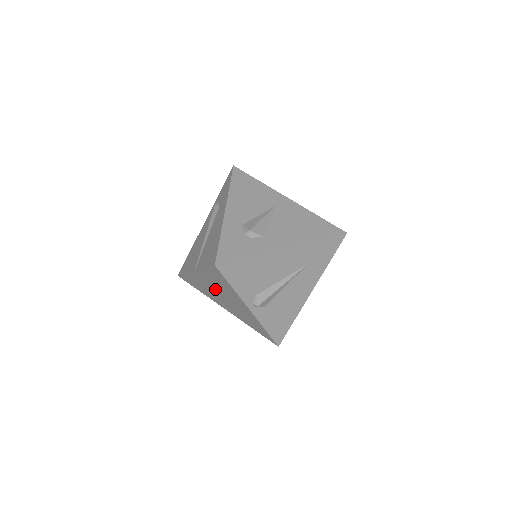
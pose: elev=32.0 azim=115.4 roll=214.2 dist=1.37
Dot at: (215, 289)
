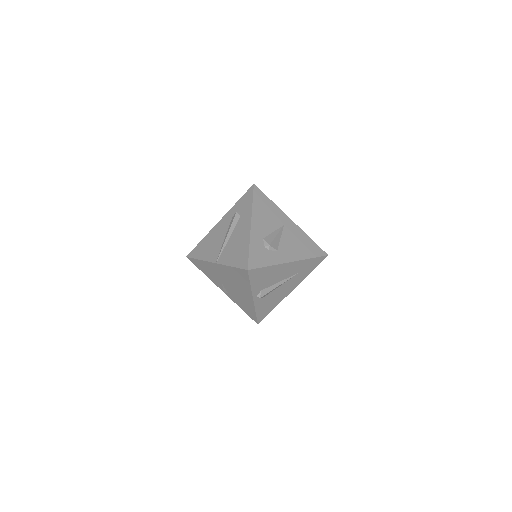
Dot at: (227, 278)
